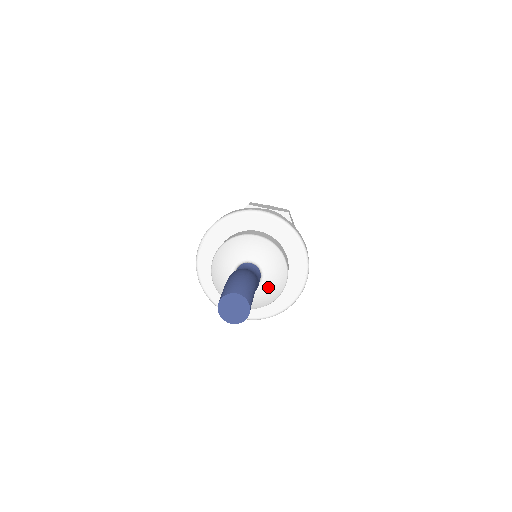
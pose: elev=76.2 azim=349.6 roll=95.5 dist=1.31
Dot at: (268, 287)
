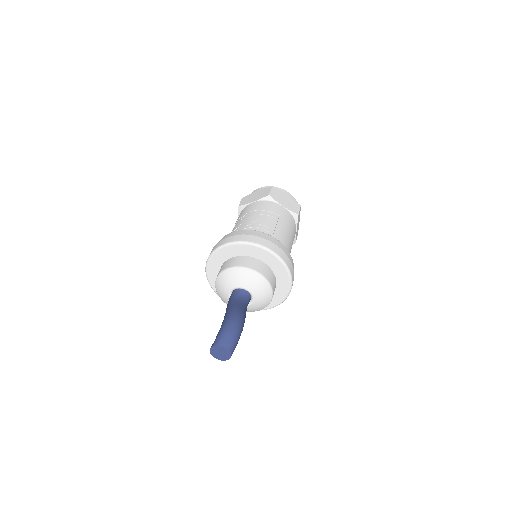
Dot at: (253, 307)
